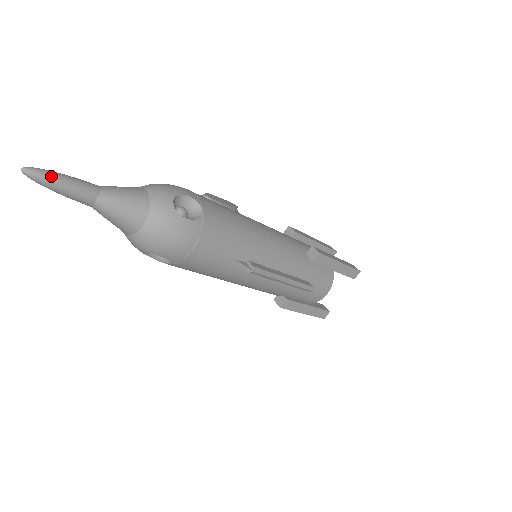
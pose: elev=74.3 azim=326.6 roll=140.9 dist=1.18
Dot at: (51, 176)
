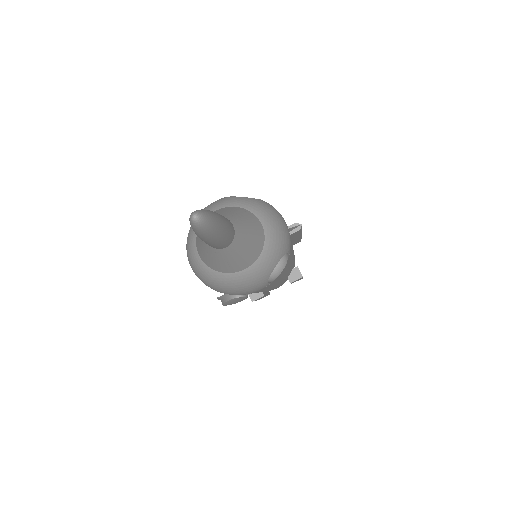
Dot at: (208, 211)
